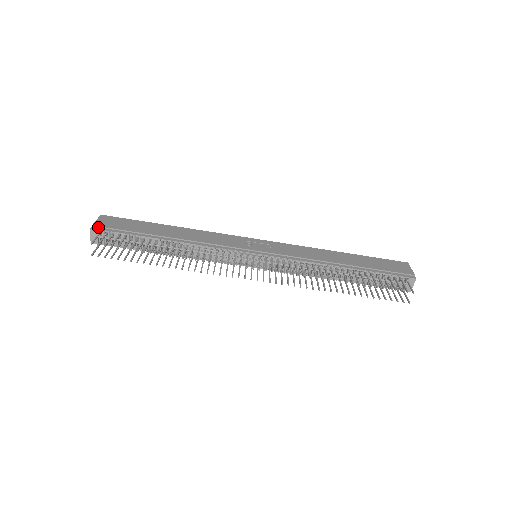
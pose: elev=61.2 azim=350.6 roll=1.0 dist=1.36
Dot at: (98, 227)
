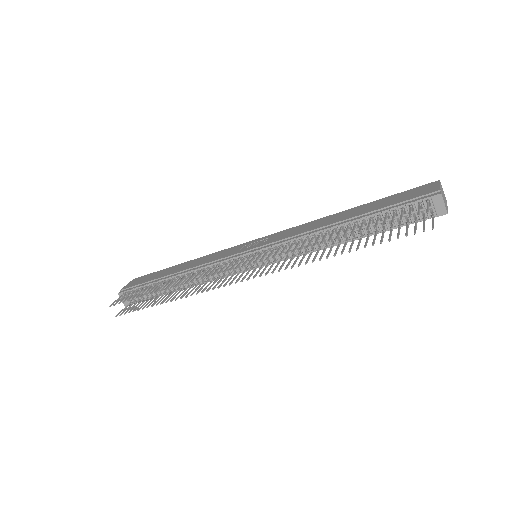
Dot at: (124, 290)
